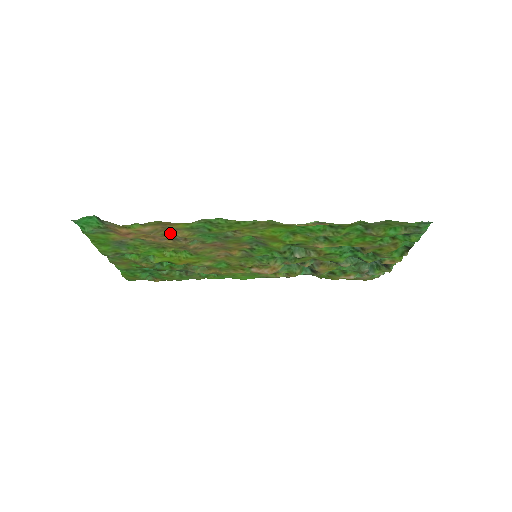
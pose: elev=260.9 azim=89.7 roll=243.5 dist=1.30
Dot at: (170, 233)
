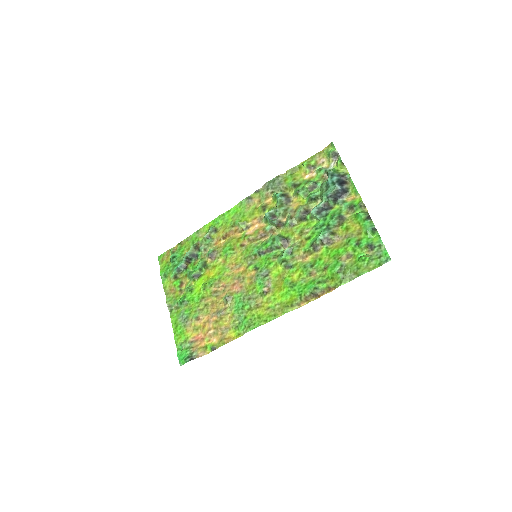
Dot at: (221, 323)
